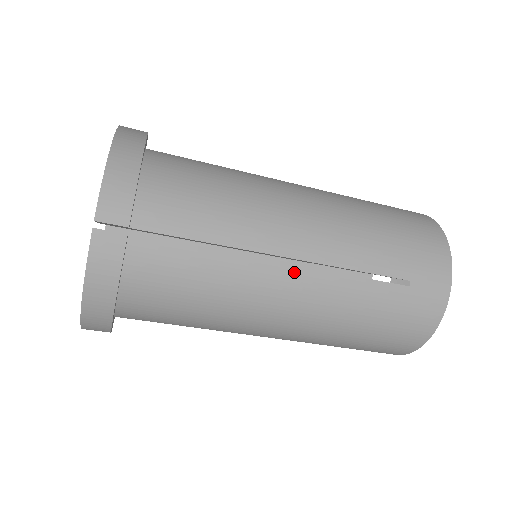
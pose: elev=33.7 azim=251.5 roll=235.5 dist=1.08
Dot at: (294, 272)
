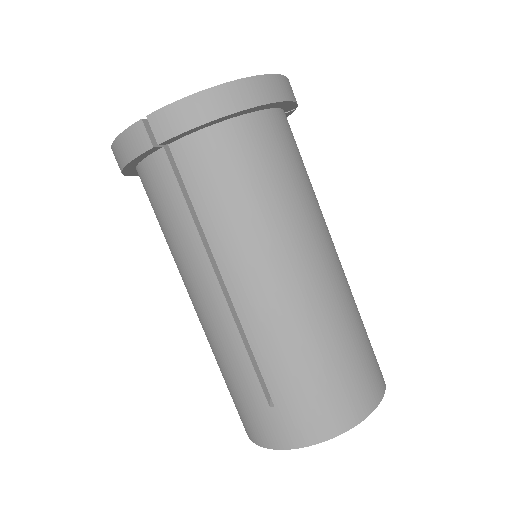
Dot at: occluded
